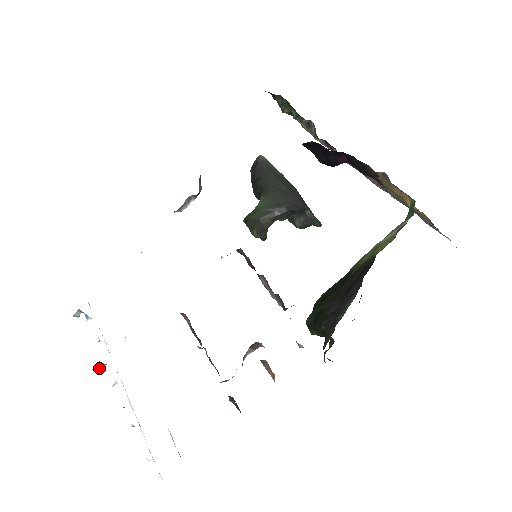
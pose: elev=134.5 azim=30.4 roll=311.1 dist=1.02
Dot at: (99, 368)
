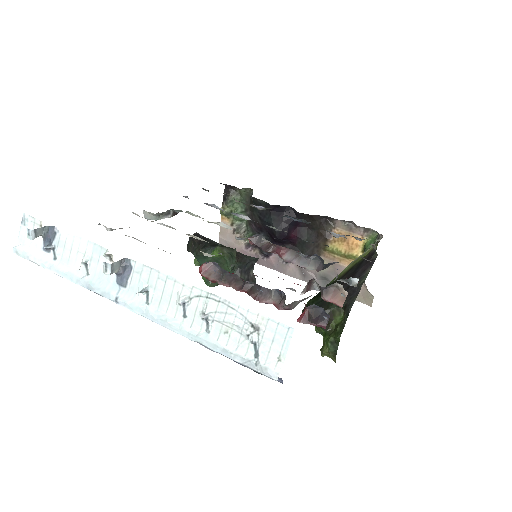
Dot at: (112, 272)
